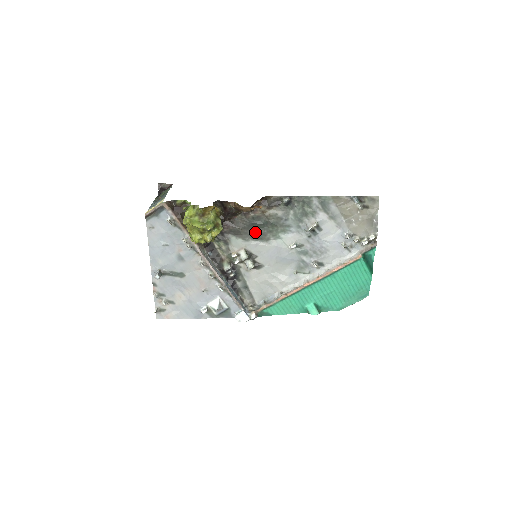
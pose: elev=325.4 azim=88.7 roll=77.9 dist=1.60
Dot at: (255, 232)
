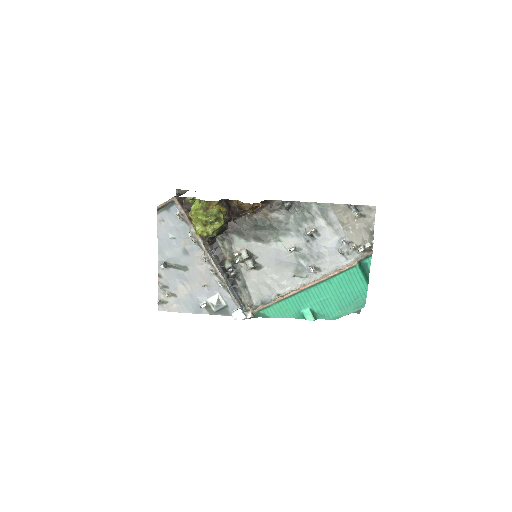
Dot at: (257, 233)
